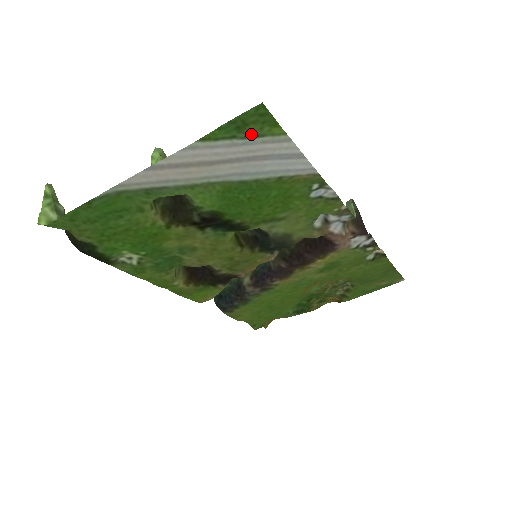
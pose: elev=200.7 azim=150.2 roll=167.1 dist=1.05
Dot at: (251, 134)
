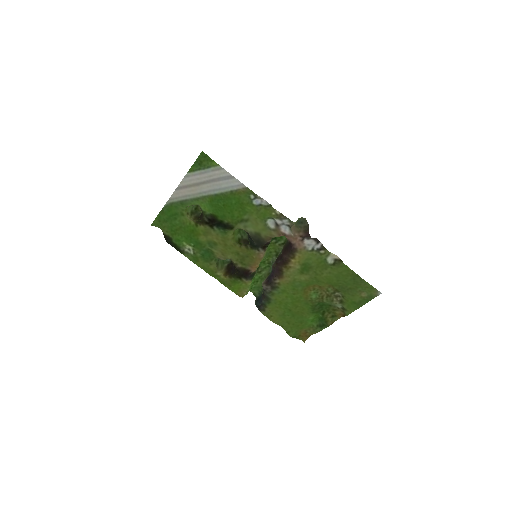
Dot at: (205, 167)
